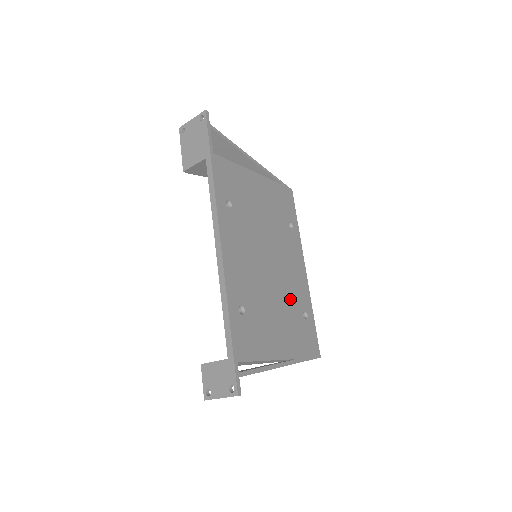
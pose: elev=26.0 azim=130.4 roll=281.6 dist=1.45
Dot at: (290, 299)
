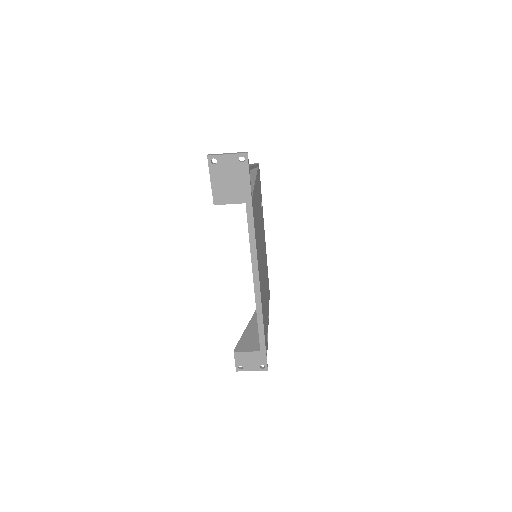
Dot at: (265, 271)
